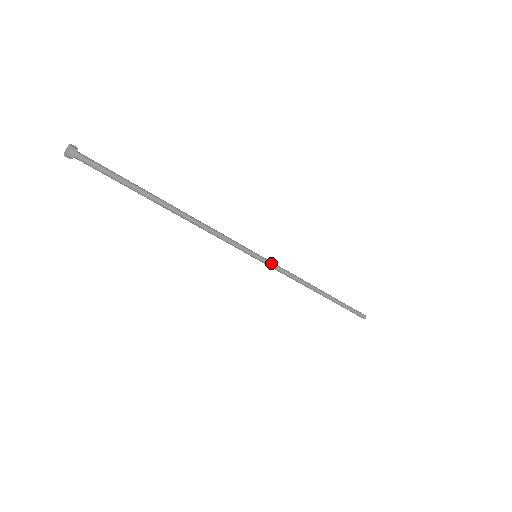
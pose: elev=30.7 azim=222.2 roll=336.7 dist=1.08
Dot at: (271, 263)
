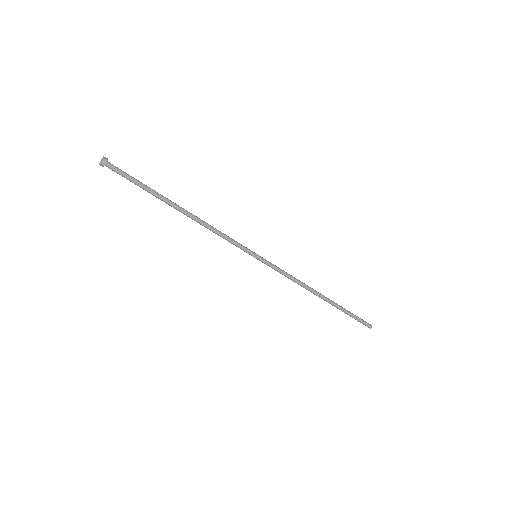
Dot at: (270, 264)
